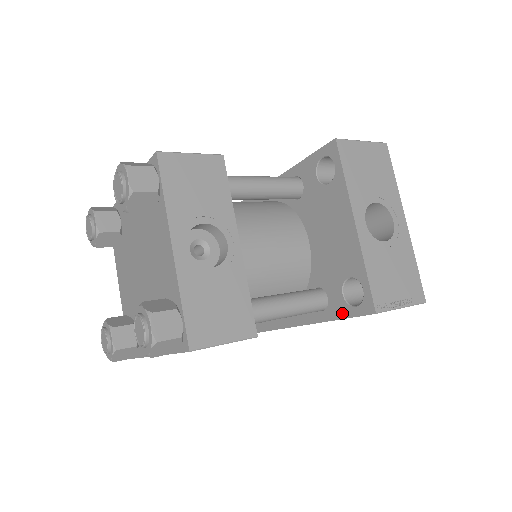
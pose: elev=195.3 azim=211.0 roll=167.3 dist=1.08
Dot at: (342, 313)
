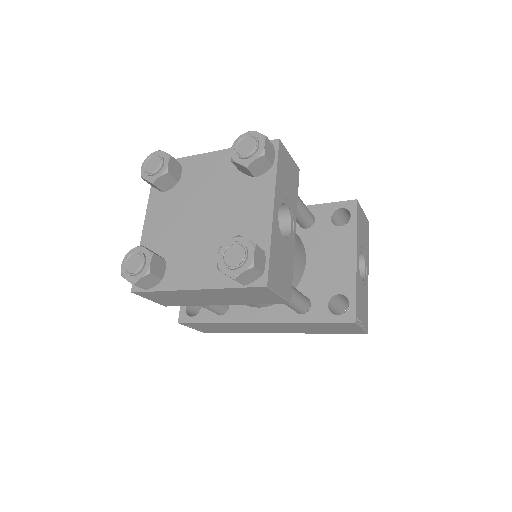
Dot at: (322, 318)
